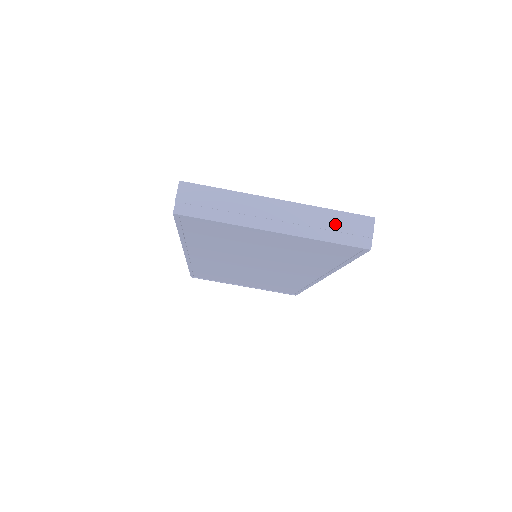
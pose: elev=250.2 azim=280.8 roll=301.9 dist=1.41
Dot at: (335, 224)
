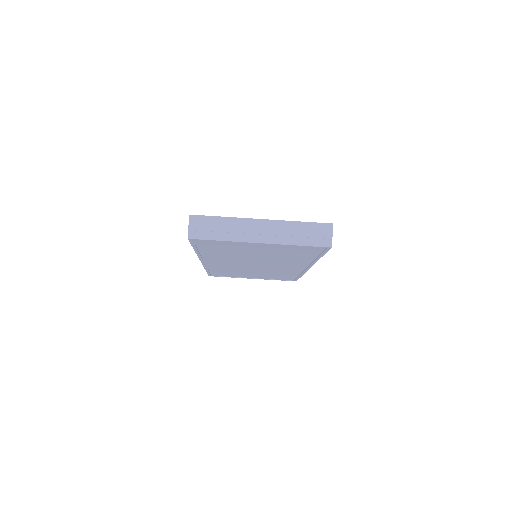
Dot at: (304, 232)
